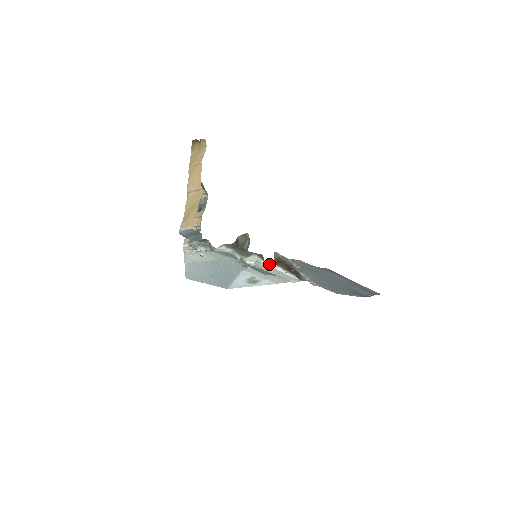
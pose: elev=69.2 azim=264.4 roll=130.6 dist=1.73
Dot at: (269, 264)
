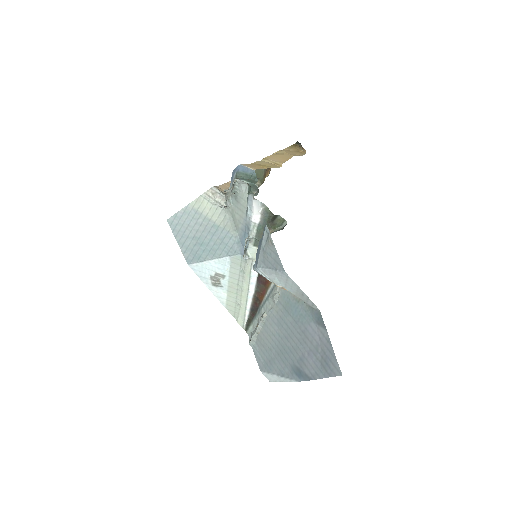
Dot at: (255, 275)
